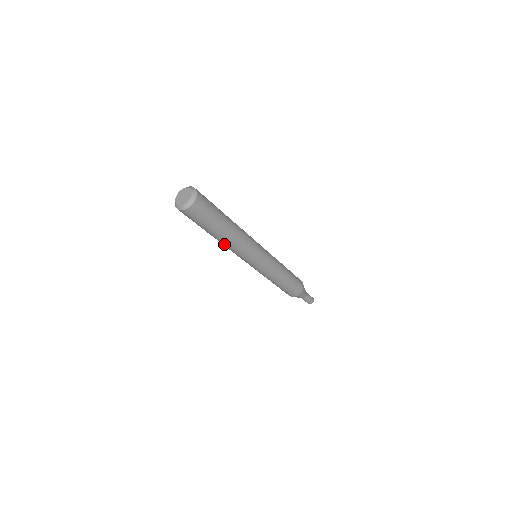
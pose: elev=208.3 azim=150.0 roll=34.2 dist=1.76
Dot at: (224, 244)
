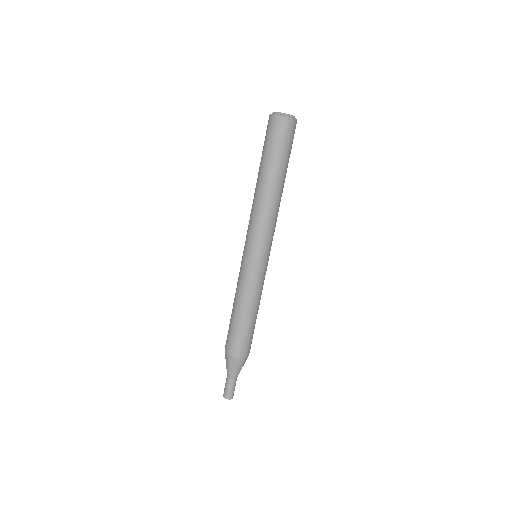
Dot at: (272, 199)
